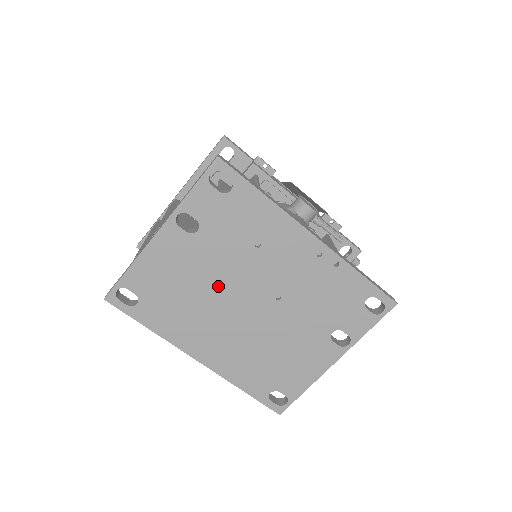
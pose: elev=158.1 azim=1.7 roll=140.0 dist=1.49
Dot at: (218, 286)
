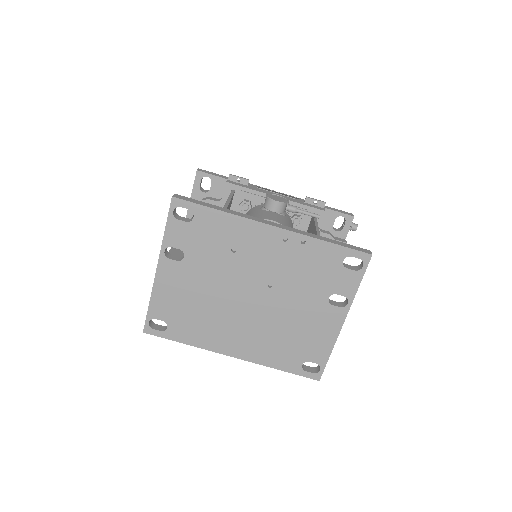
Dot at: (219, 293)
